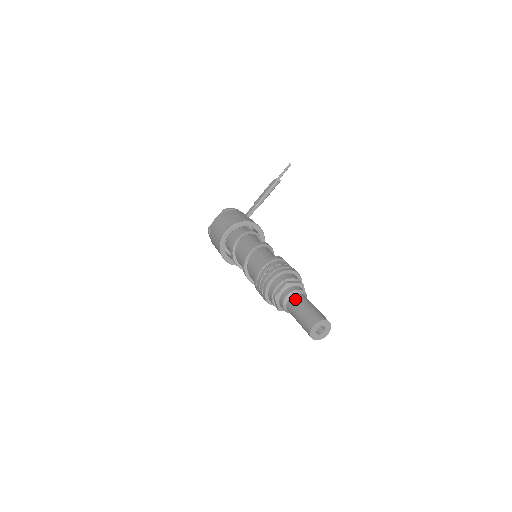
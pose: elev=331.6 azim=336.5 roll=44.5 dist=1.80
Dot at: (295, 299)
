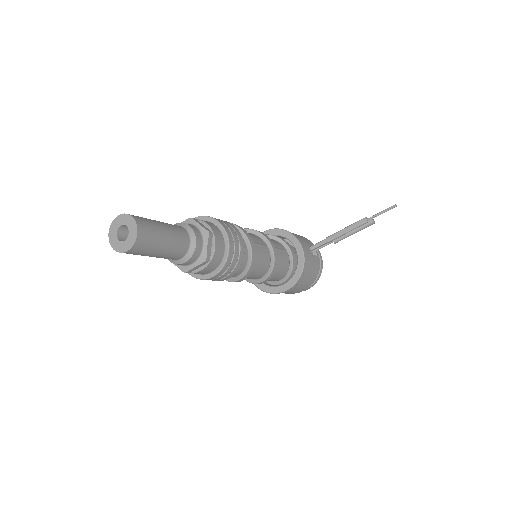
Dot at: occluded
